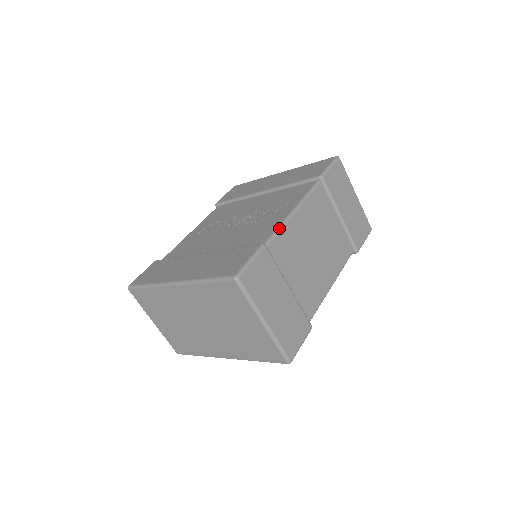
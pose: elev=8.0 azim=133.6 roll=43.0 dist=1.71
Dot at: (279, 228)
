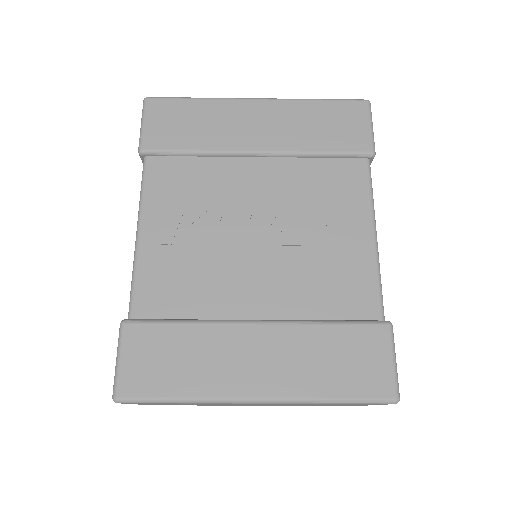
Dot at: (380, 277)
